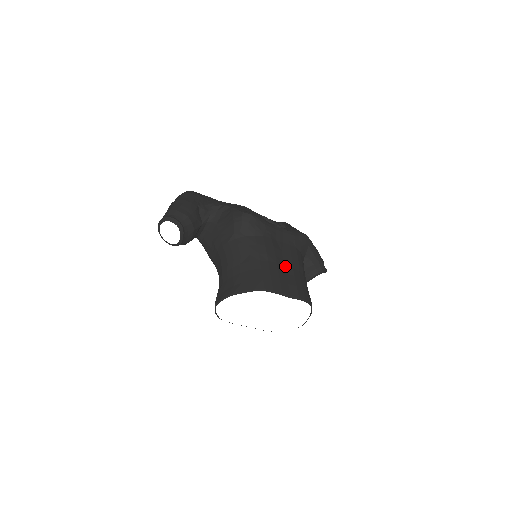
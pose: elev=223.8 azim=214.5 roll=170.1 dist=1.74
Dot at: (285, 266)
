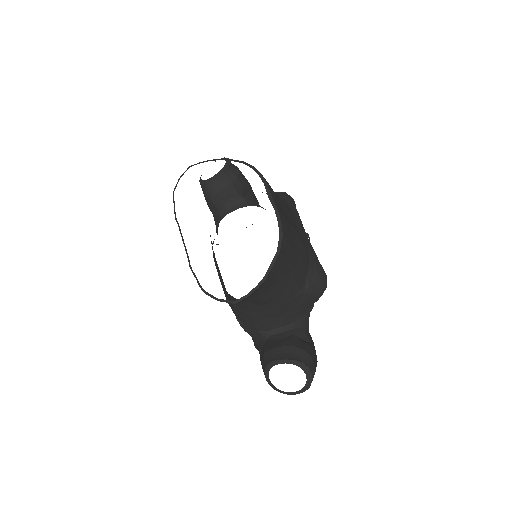
Dot at: (287, 217)
